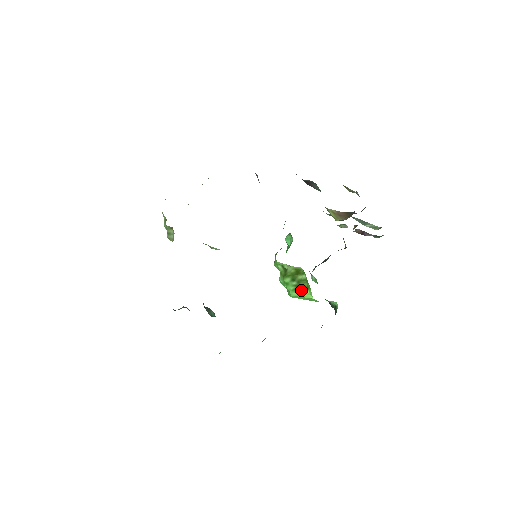
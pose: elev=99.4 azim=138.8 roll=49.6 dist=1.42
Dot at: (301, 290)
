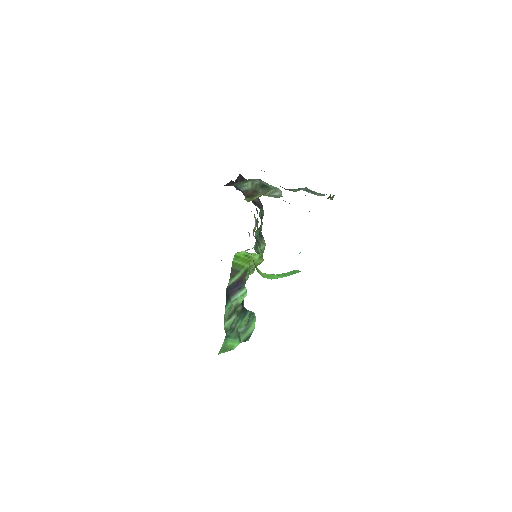
Dot at: (257, 270)
